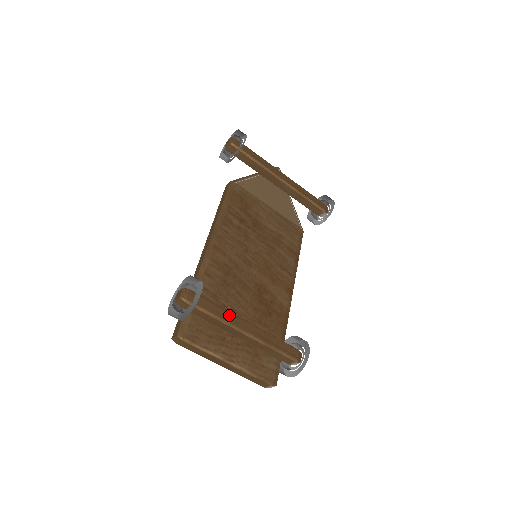
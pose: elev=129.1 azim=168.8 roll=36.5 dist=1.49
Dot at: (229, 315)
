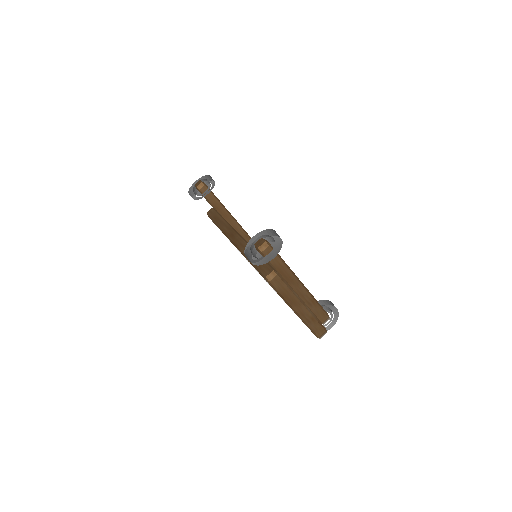
Dot at: occluded
